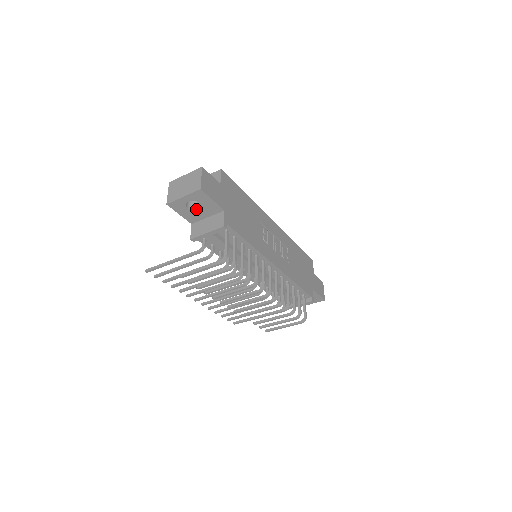
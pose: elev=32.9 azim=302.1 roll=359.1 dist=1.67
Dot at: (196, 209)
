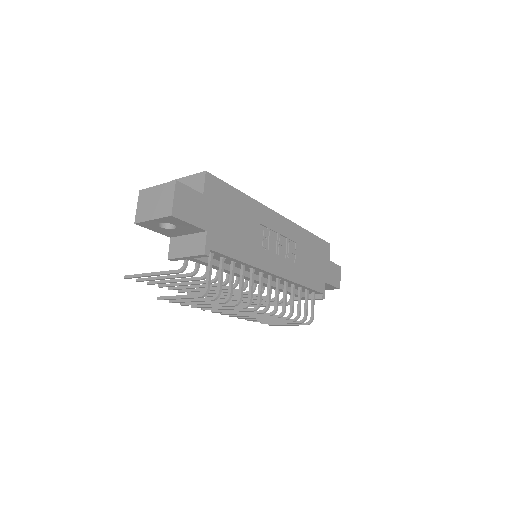
Dot at: (172, 228)
